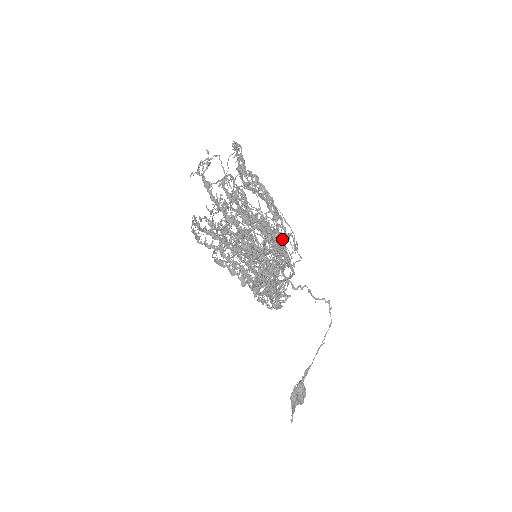
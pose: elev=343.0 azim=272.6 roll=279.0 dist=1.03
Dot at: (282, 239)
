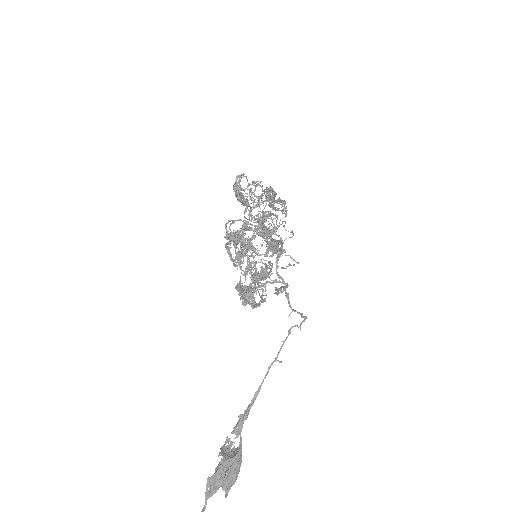
Dot at: (255, 186)
